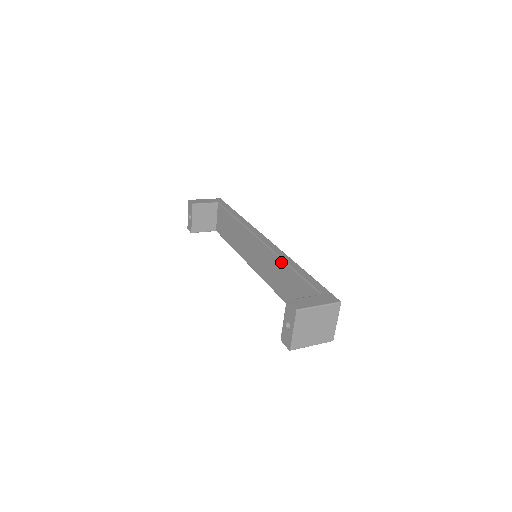
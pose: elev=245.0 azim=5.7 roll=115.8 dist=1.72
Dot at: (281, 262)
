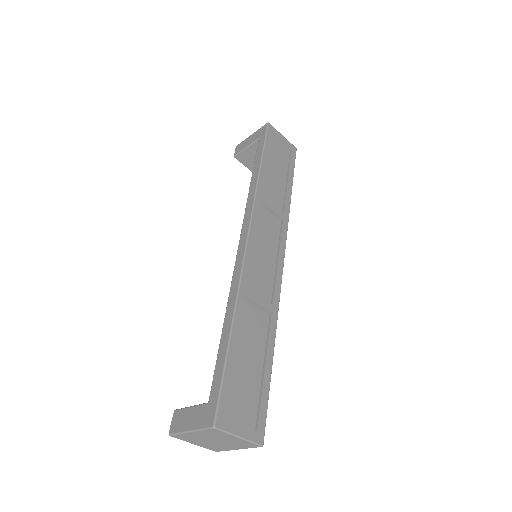
Dot at: occluded
